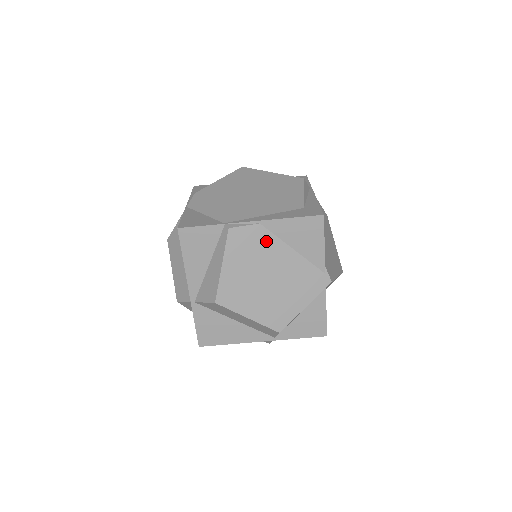
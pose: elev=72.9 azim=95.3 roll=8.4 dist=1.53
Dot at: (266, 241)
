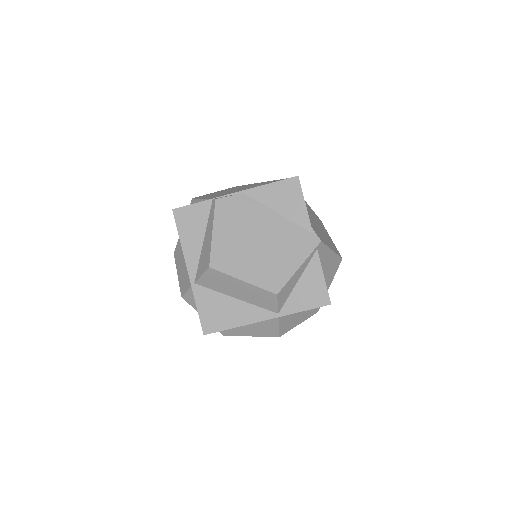
Dot at: (251, 208)
